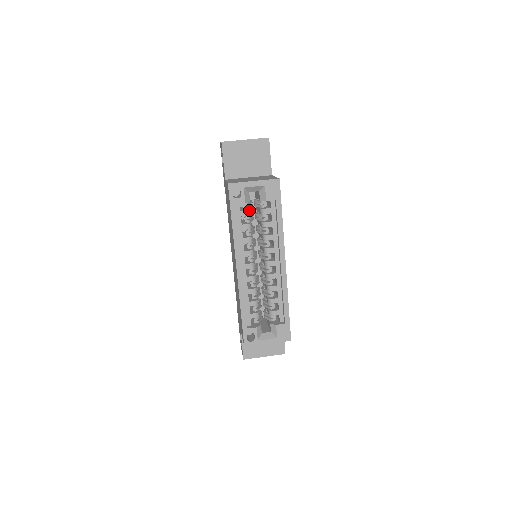
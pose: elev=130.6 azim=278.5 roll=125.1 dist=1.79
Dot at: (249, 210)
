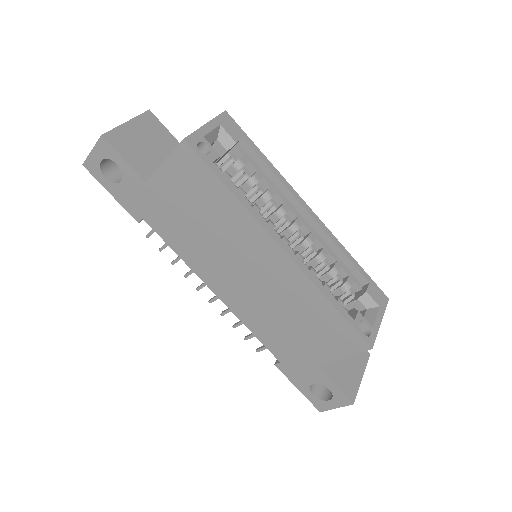
Dot at: (226, 171)
